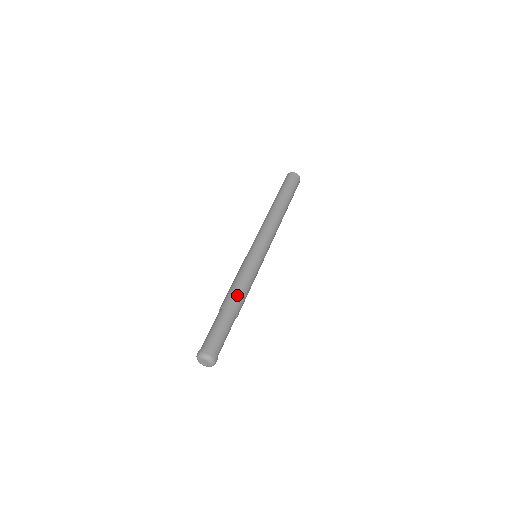
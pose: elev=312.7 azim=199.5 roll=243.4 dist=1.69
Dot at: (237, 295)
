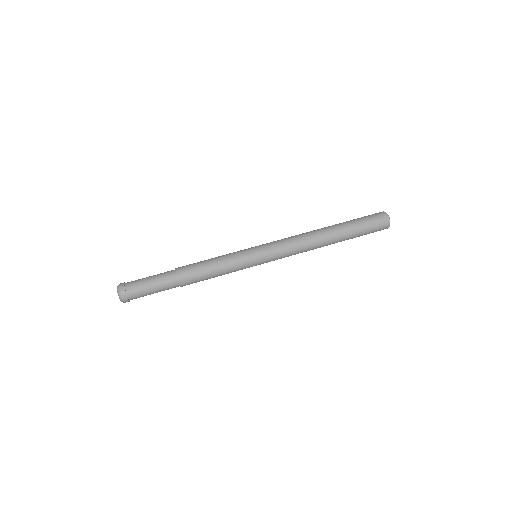
Dot at: (193, 265)
